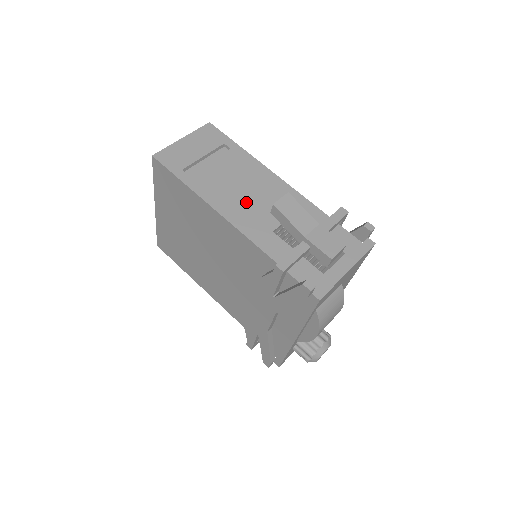
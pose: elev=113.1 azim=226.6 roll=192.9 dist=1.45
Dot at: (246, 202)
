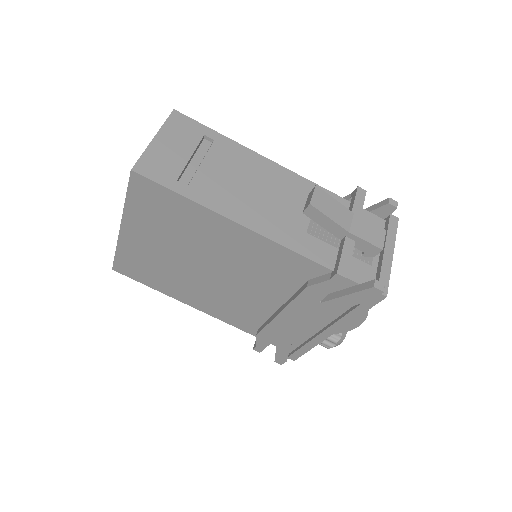
Dot at: (264, 205)
